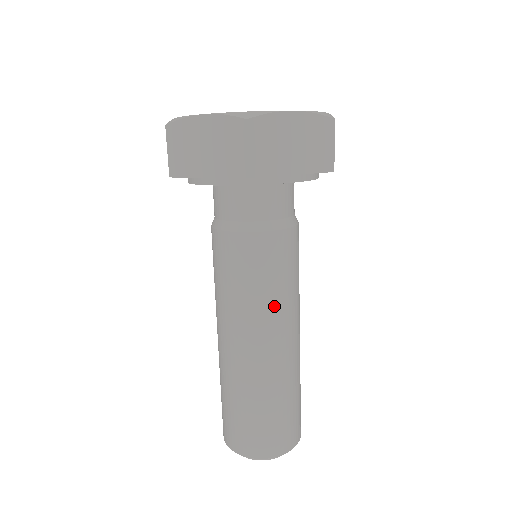
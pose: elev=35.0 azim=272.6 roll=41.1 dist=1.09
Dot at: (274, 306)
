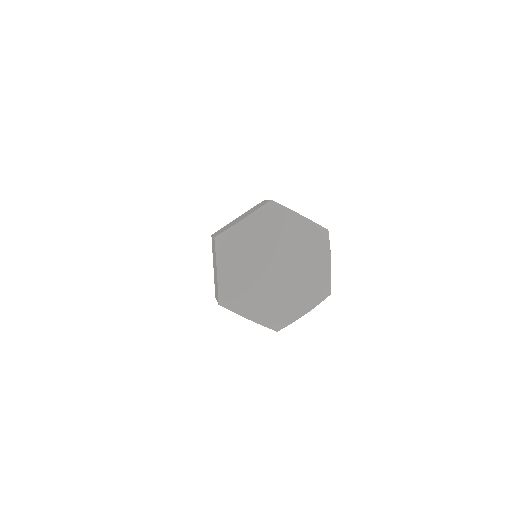
Dot at: occluded
